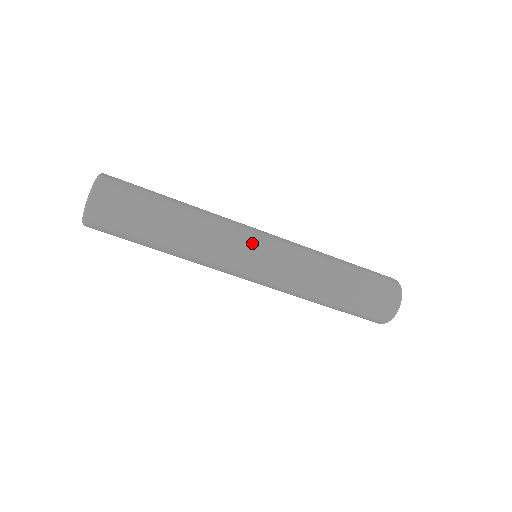
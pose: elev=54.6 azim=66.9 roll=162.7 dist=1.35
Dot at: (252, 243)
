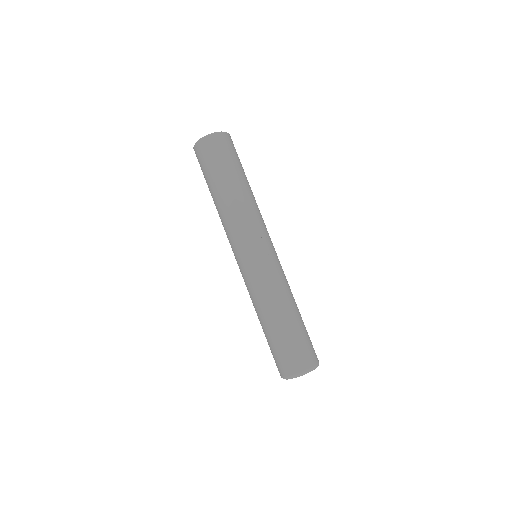
Dot at: occluded
